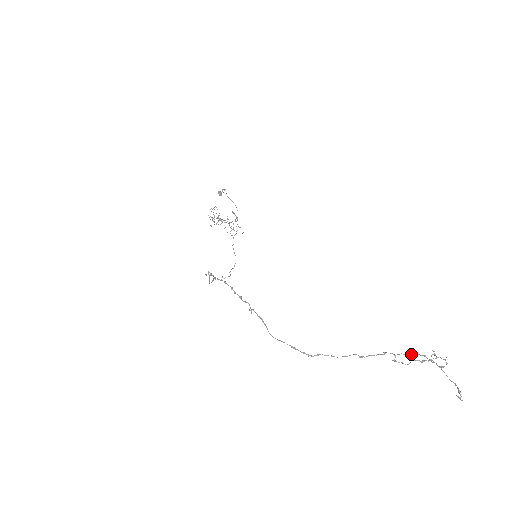
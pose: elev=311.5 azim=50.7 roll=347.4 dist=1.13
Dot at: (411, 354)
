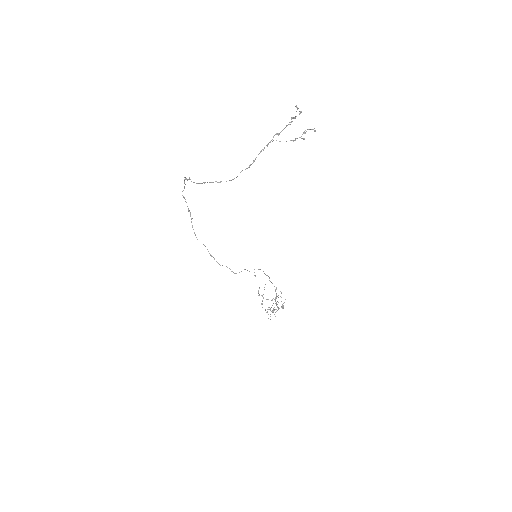
Dot at: (278, 133)
